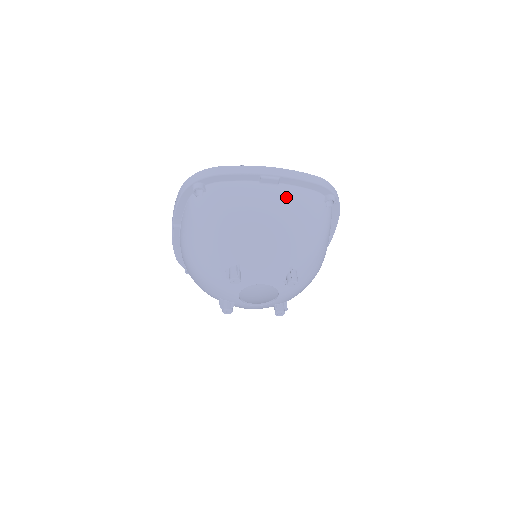
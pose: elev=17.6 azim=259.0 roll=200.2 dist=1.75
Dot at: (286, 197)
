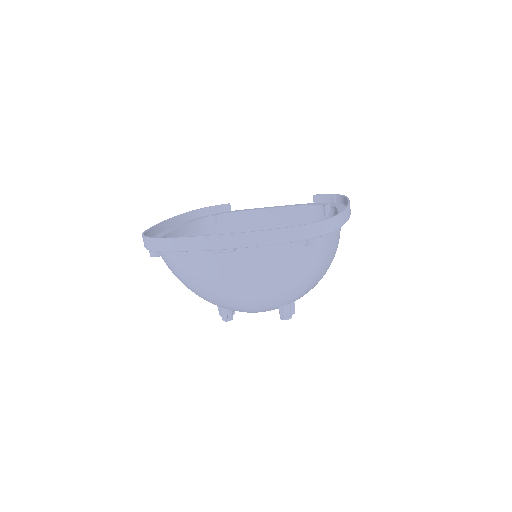
Dot at: (249, 265)
